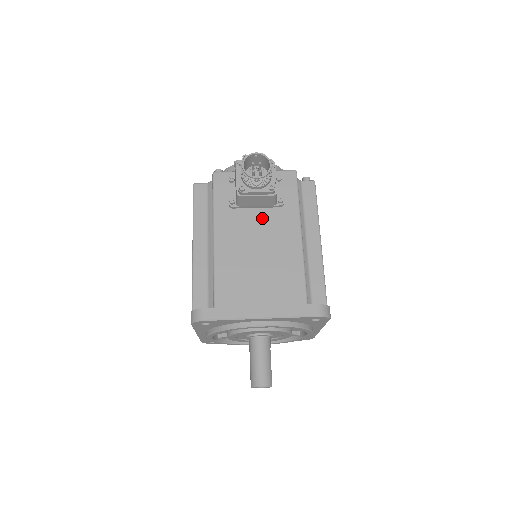
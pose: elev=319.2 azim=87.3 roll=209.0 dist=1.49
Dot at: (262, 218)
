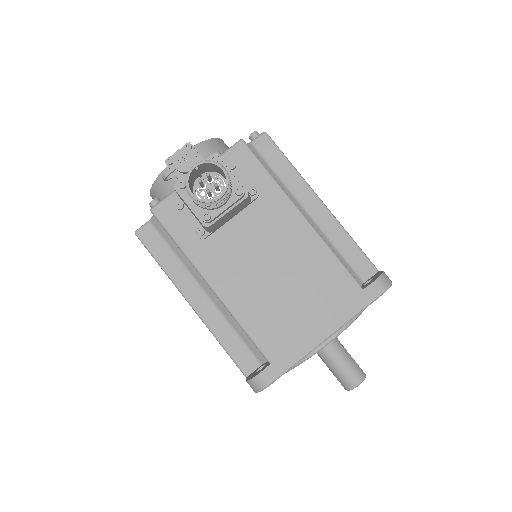
Dot at: (246, 226)
